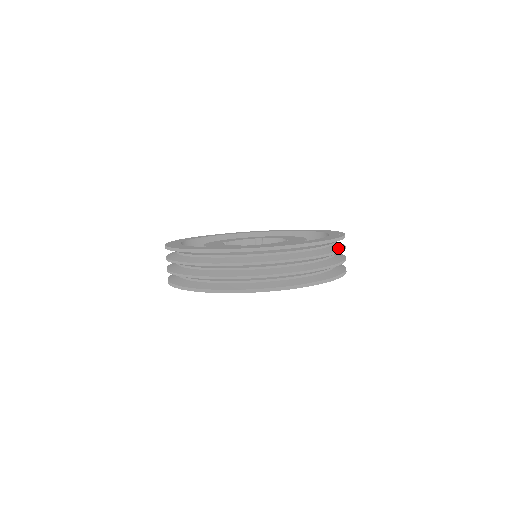
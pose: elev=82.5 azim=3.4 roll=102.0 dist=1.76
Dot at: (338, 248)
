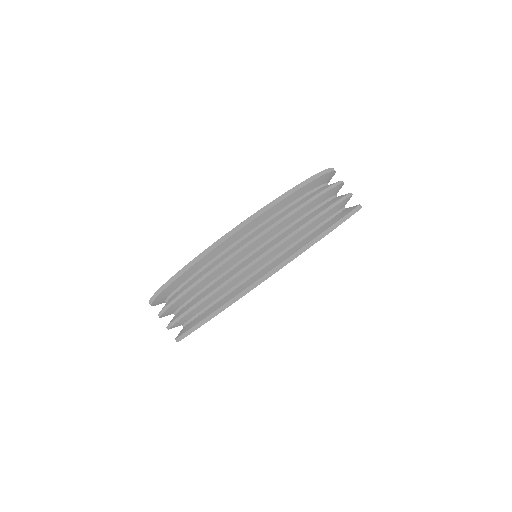
Dot at: occluded
